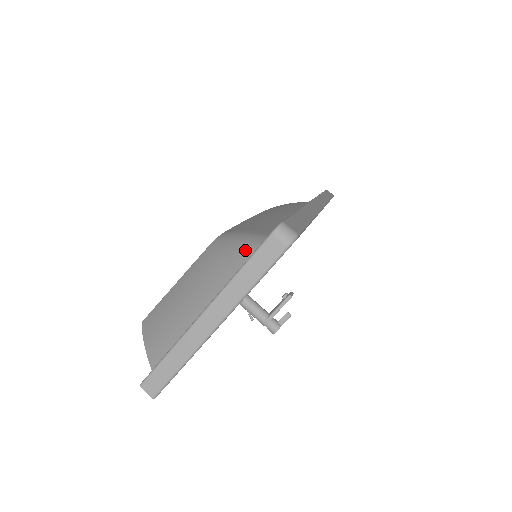
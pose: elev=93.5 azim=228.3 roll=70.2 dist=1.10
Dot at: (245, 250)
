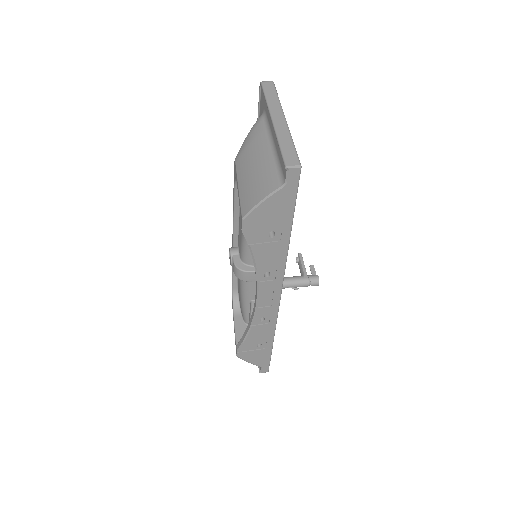
Dot at: (257, 122)
